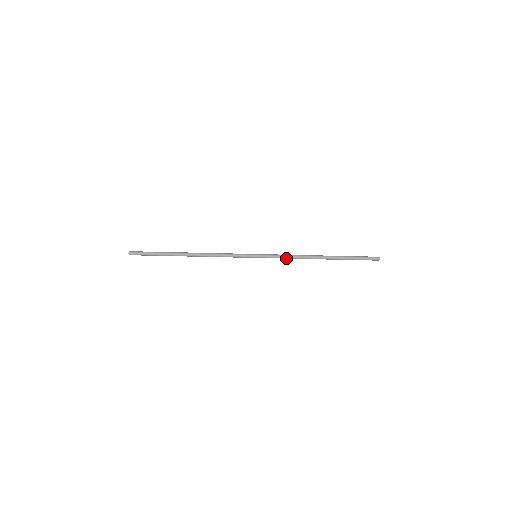
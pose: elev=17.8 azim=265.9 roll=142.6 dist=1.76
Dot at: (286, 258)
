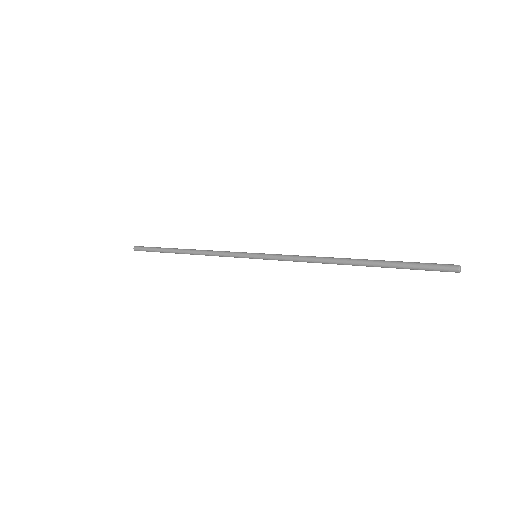
Dot at: (296, 260)
